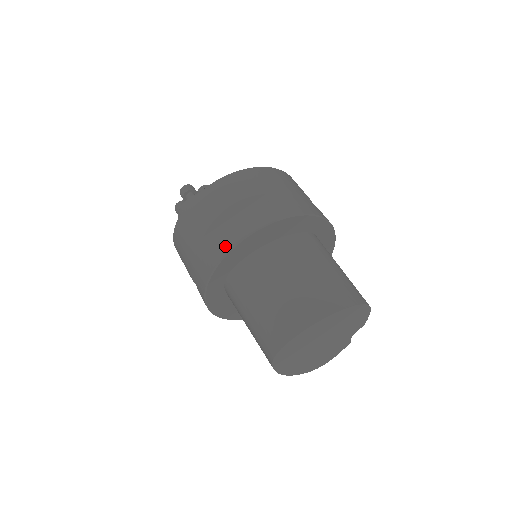
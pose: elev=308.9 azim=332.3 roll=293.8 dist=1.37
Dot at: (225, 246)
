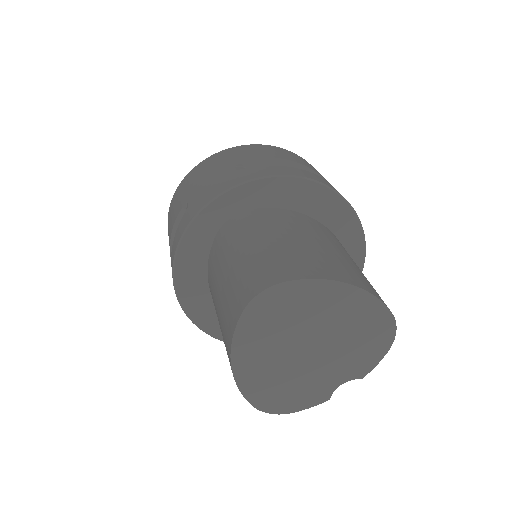
Dot at: (261, 173)
